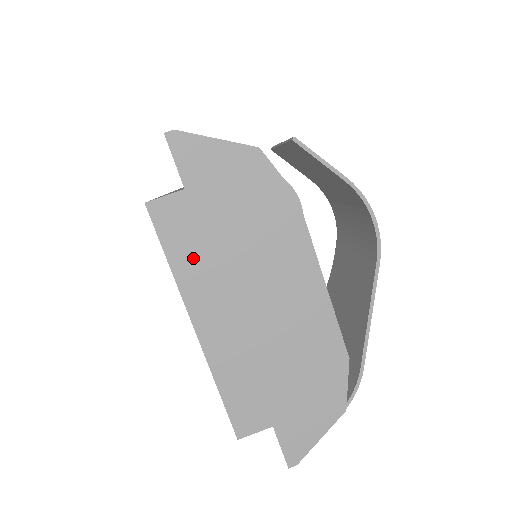
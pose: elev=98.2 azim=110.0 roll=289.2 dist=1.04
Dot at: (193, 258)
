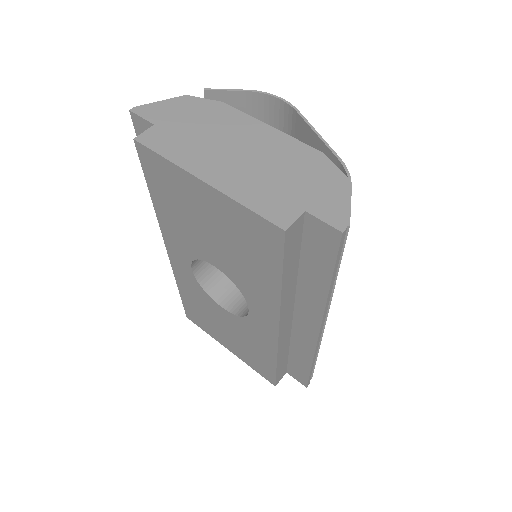
Dot at: (179, 149)
